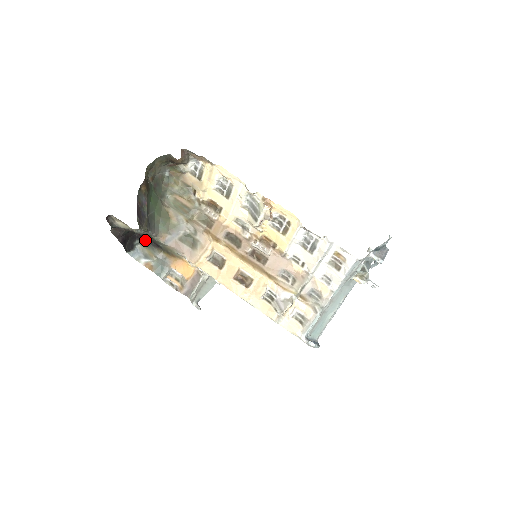
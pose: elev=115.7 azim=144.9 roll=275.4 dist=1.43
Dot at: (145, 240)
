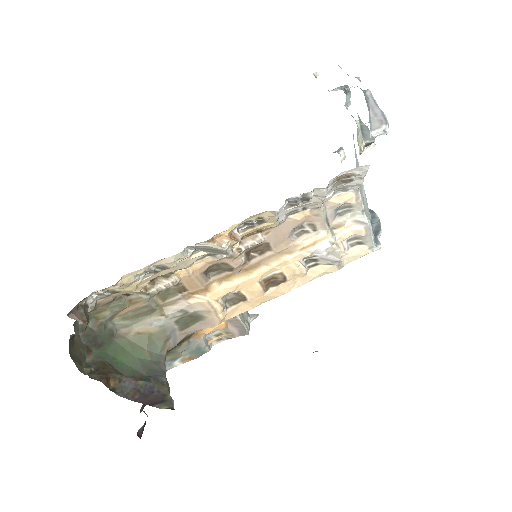
Dot at: occluded
